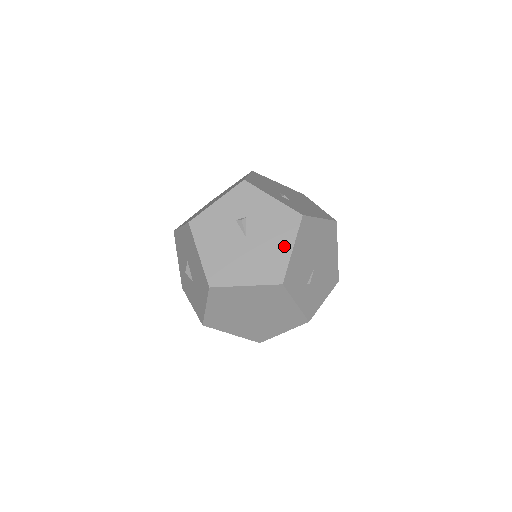
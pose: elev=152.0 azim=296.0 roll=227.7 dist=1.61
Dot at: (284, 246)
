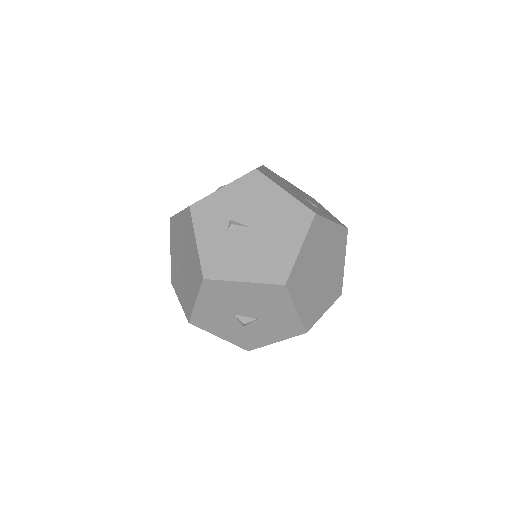
Dot at: (278, 197)
